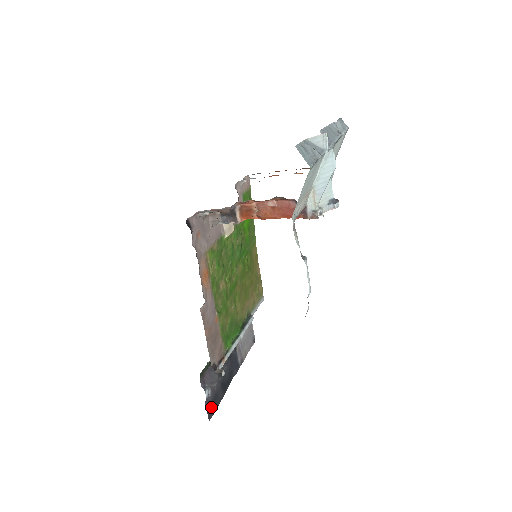
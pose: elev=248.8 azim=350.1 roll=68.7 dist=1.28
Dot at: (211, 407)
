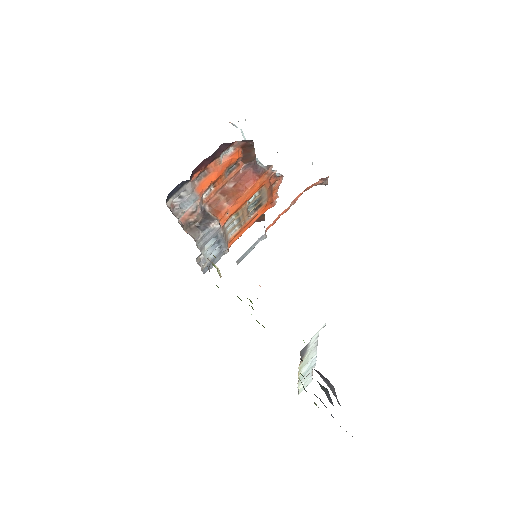
Dot at: occluded
